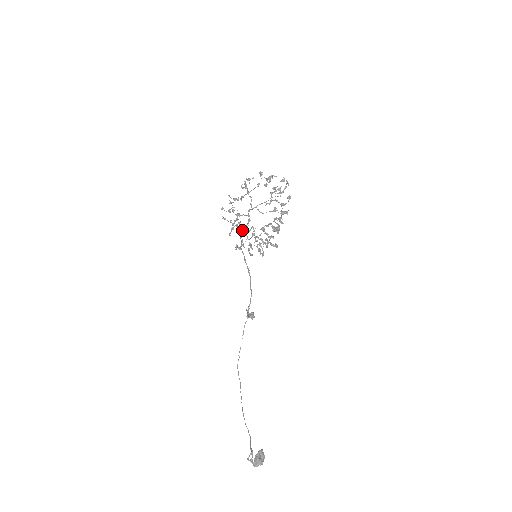
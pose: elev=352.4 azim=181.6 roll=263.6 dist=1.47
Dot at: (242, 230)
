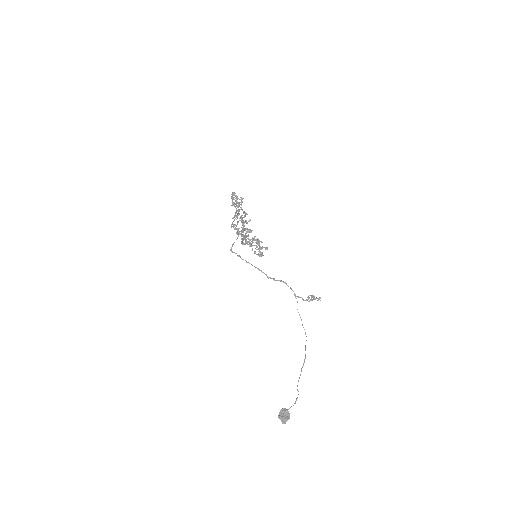
Dot at: (232, 246)
